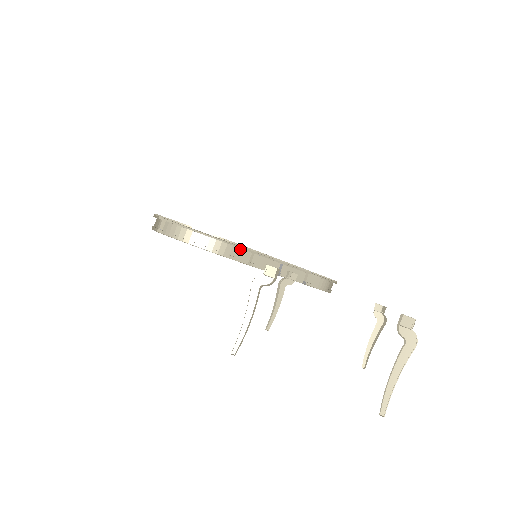
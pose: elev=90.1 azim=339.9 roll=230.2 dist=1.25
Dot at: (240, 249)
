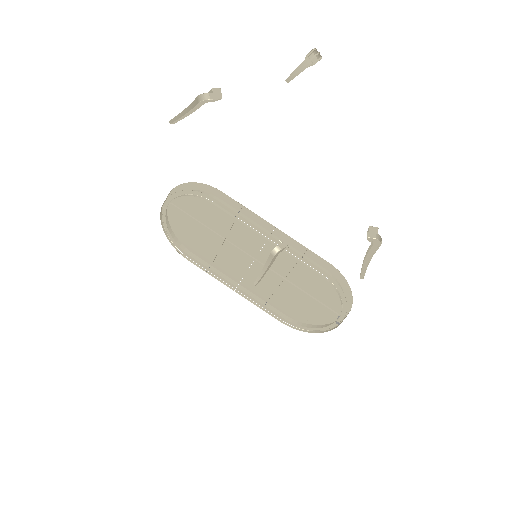
Dot at: (227, 204)
